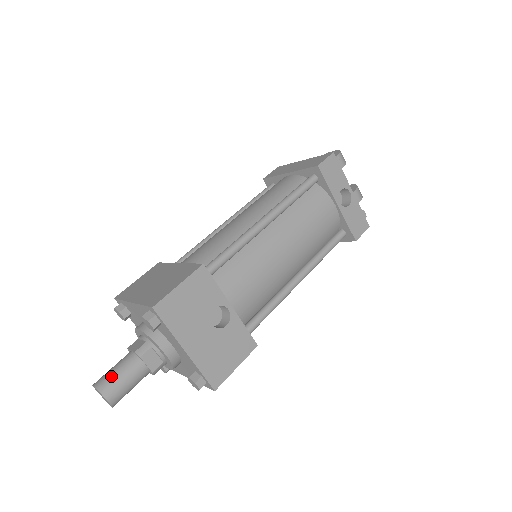
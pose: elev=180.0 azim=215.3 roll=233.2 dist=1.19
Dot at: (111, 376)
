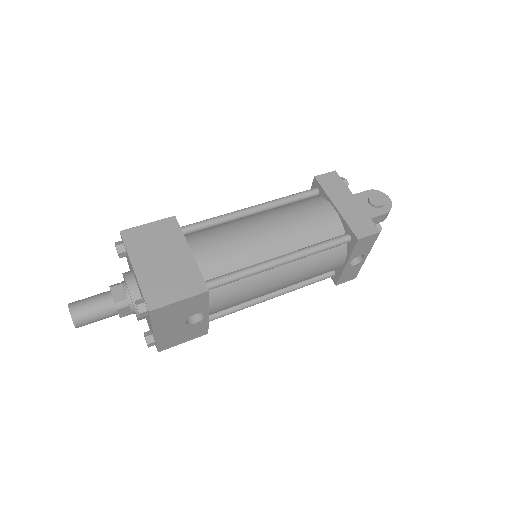
Dot at: (87, 311)
